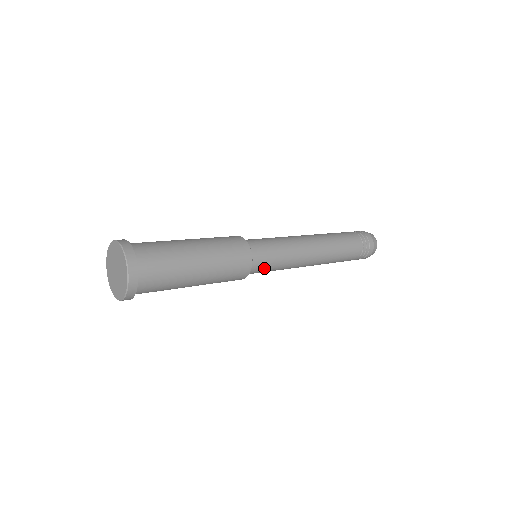
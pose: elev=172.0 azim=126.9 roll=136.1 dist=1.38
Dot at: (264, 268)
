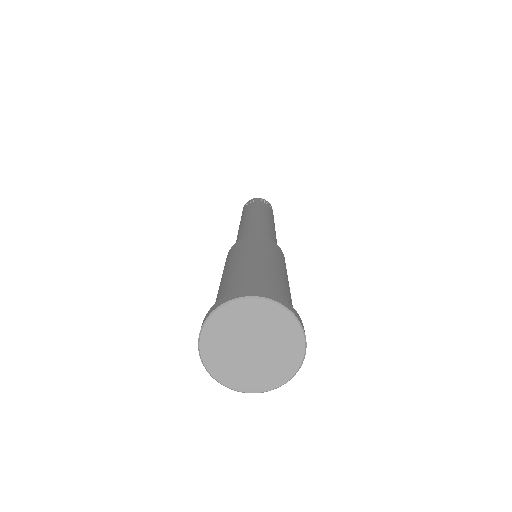
Dot at: occluded
